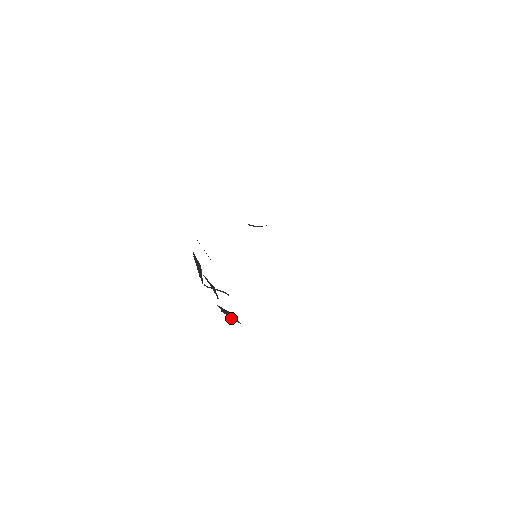
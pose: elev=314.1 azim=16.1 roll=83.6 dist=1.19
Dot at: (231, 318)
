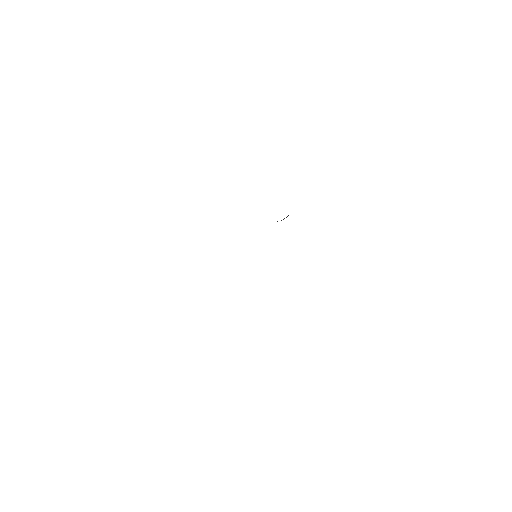
Dot at: occluded
